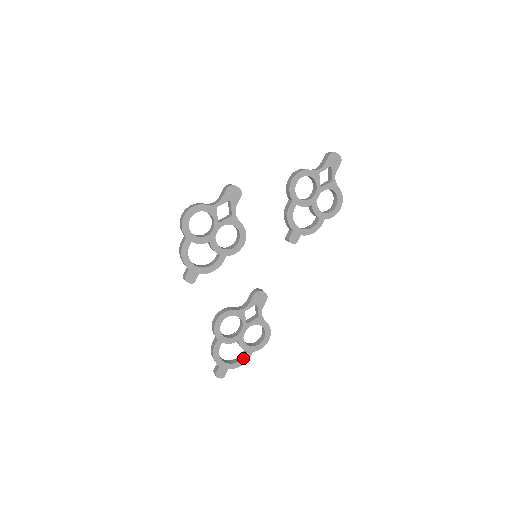
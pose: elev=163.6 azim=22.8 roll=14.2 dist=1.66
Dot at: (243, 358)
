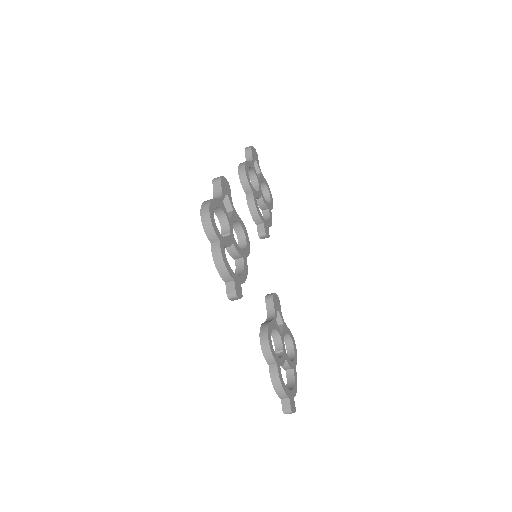
Dot at: (294, 378)
